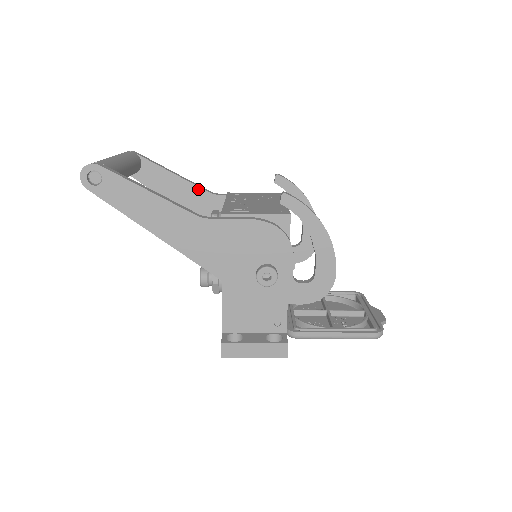
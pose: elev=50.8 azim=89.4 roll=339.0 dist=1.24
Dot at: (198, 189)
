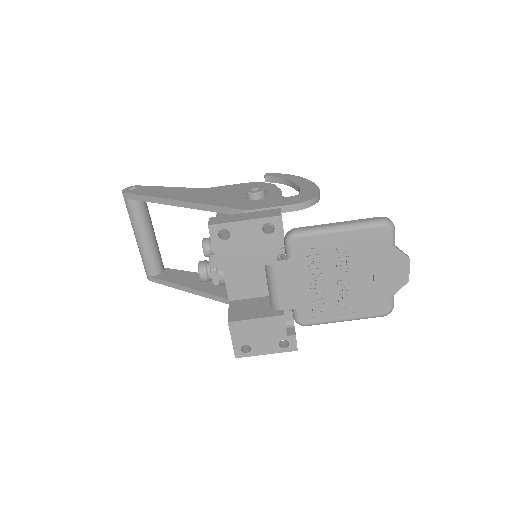
Dot at: occluded
